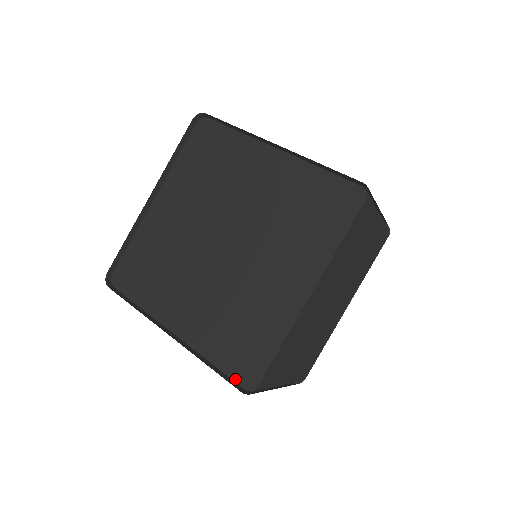
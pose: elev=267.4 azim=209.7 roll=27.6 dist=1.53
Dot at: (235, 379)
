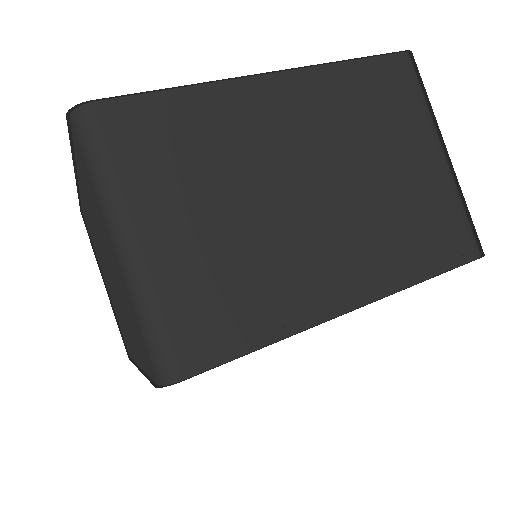
Dot at: occluded
